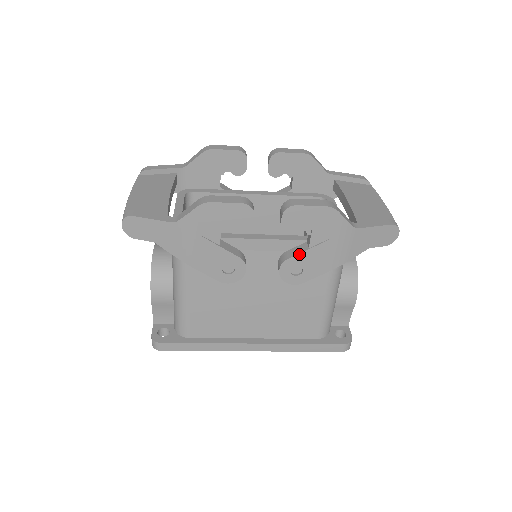
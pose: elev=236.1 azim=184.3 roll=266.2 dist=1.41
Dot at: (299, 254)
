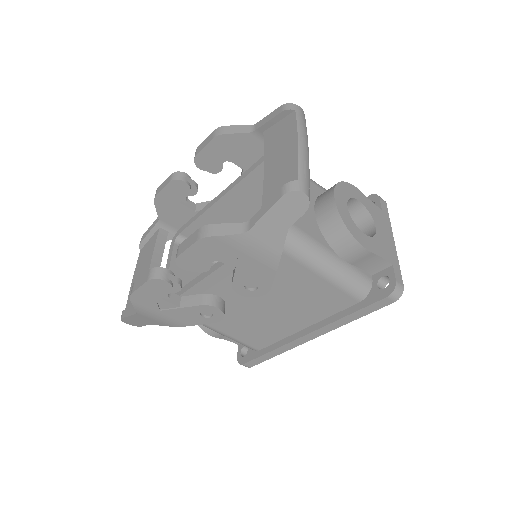
Dot at: (234, 278)
